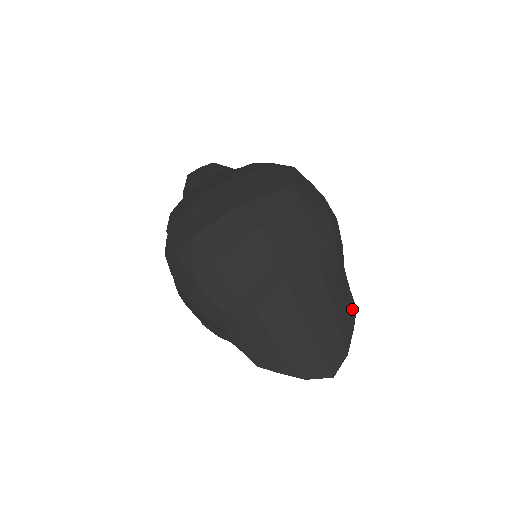
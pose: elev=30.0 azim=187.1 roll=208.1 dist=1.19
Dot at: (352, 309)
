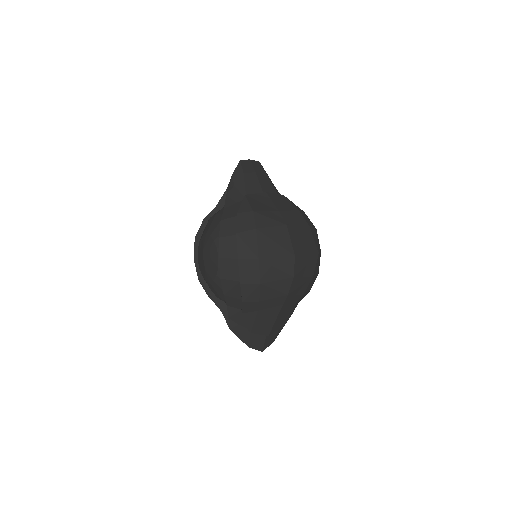
Dot at: occluded
